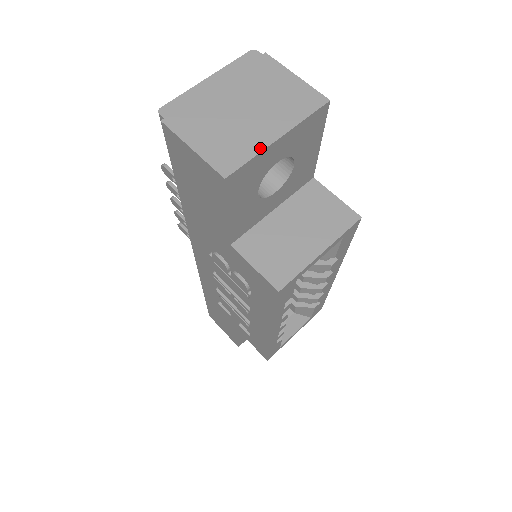
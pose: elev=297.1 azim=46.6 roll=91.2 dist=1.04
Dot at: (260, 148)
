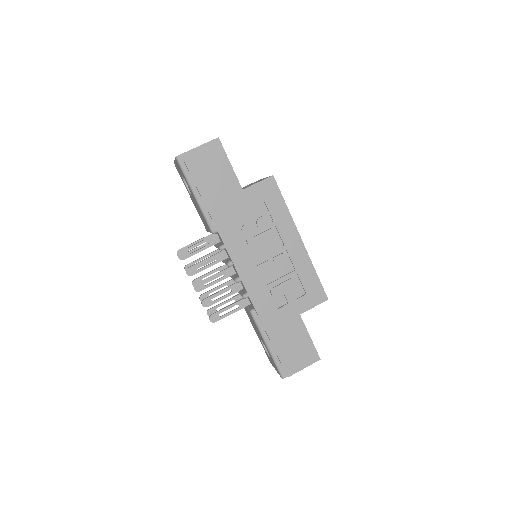
Dot at: occluded
